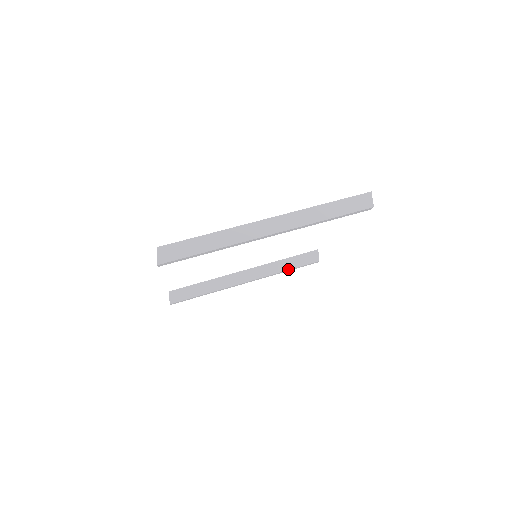
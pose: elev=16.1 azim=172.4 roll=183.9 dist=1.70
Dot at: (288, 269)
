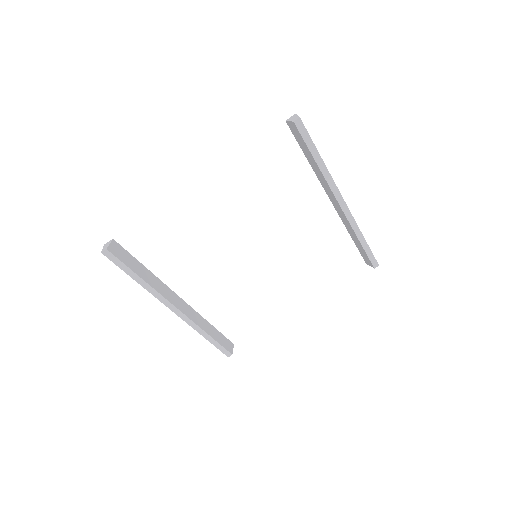
Dot at: (211, 336)
